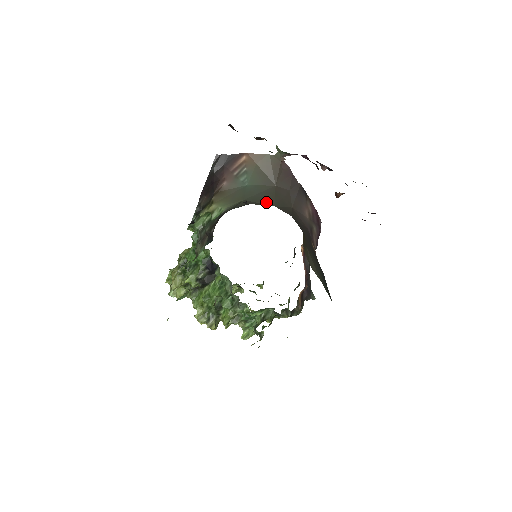
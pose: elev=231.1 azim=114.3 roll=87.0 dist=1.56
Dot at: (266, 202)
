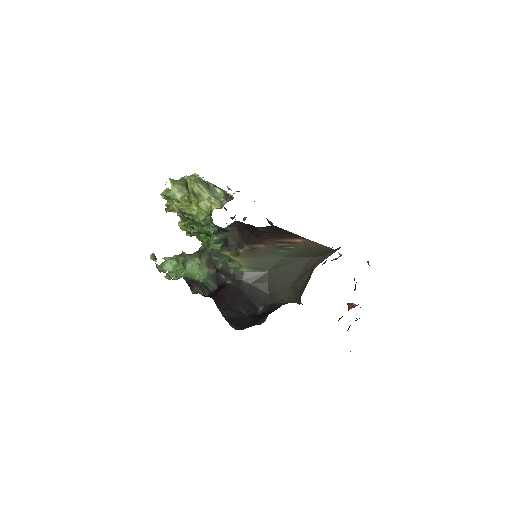
Dot at: (288, 278)
